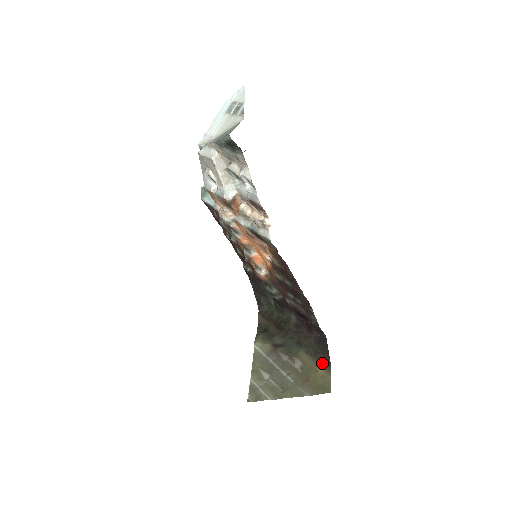
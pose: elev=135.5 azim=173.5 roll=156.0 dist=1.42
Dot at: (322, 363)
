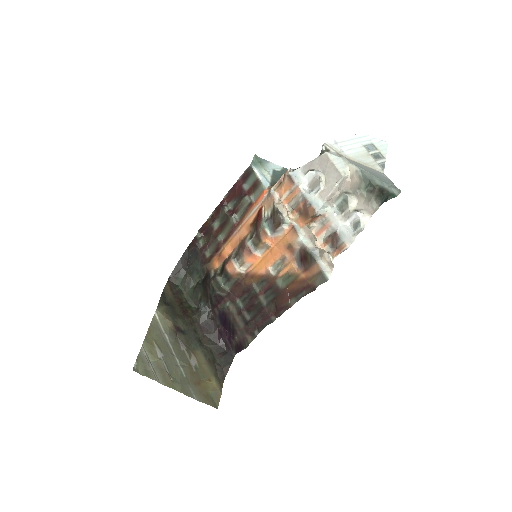
Dot at: (217, 375)
